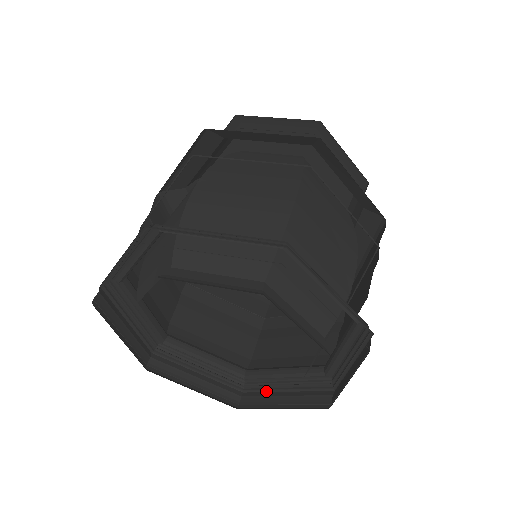
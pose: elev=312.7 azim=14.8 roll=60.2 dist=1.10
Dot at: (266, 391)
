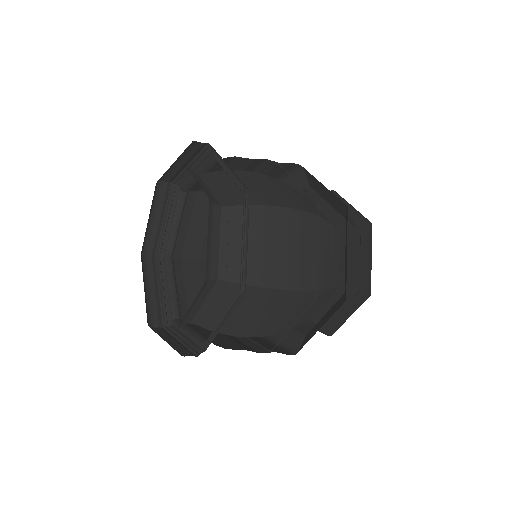
Dot at: (172, 335)
